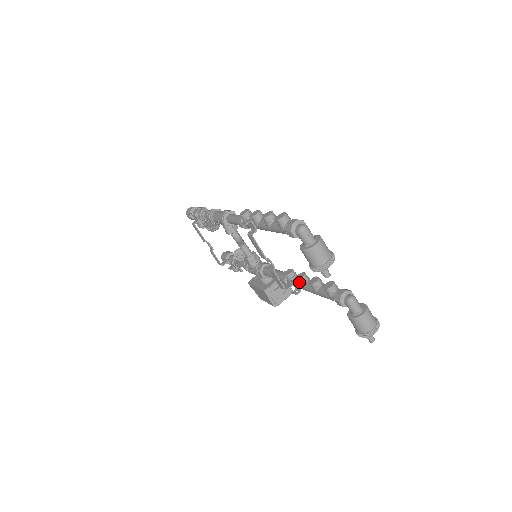
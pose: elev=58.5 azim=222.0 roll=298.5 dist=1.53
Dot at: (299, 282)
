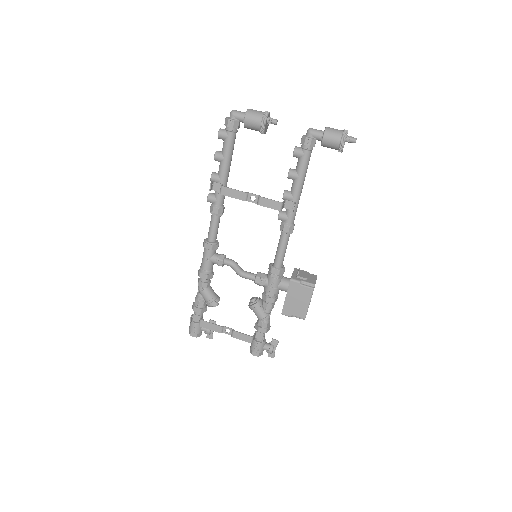
Dot at: (286, 196)
